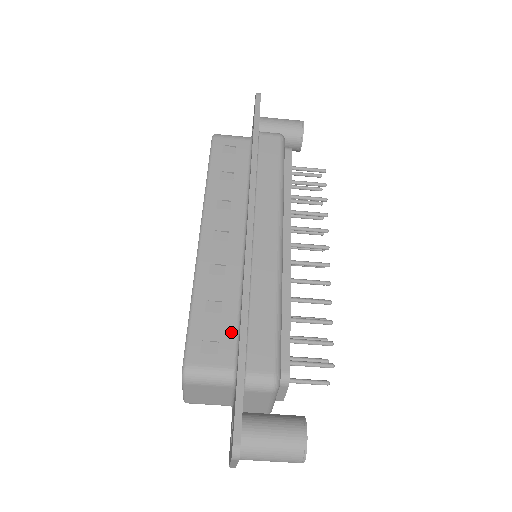
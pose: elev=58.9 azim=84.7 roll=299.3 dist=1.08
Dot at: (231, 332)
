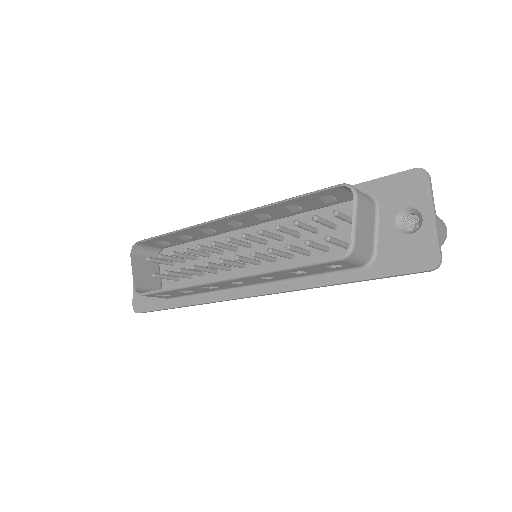
Dot at: (182, 295)
